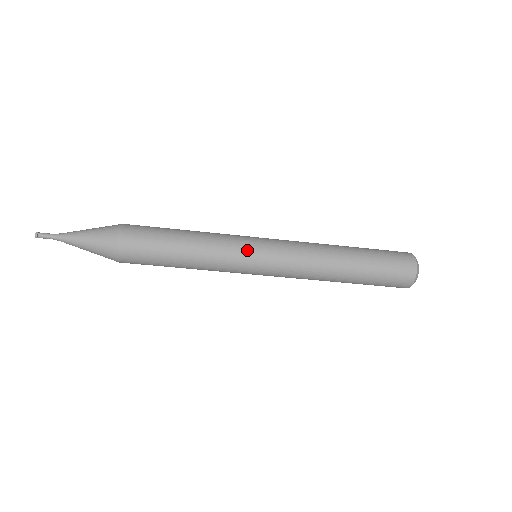
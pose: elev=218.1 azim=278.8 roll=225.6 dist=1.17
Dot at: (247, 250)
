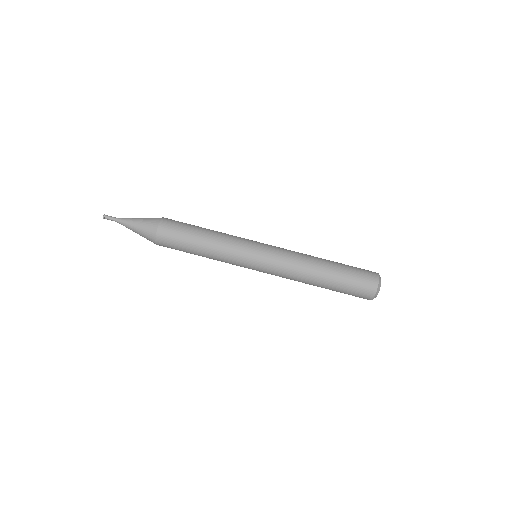
Dot at: (249, 246)
